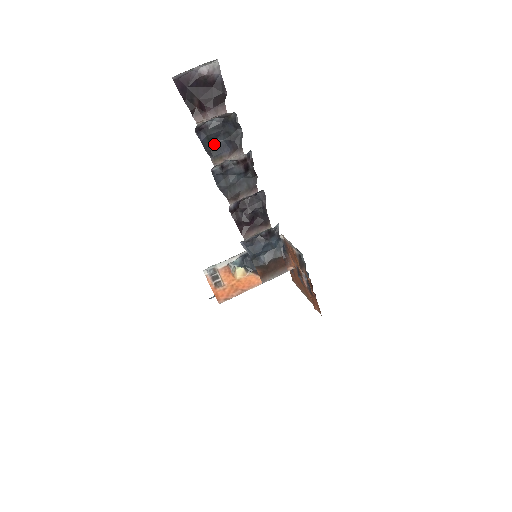
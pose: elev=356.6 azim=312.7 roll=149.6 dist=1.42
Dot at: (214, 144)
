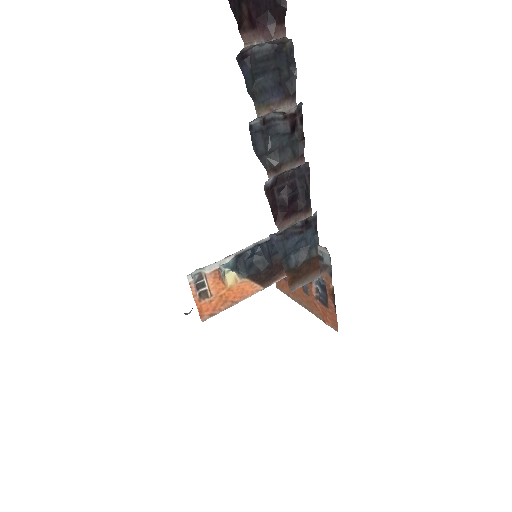
Dot at: (258, 84)
